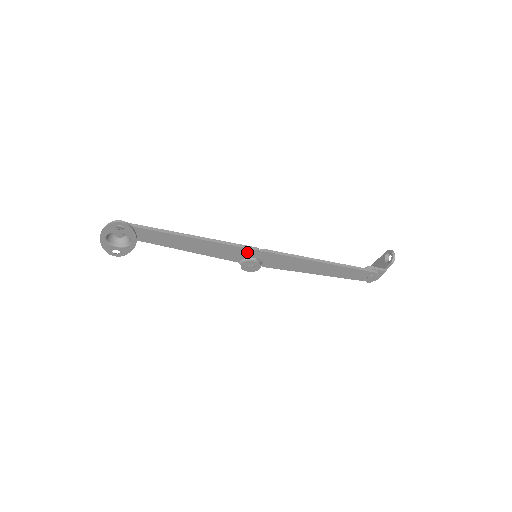
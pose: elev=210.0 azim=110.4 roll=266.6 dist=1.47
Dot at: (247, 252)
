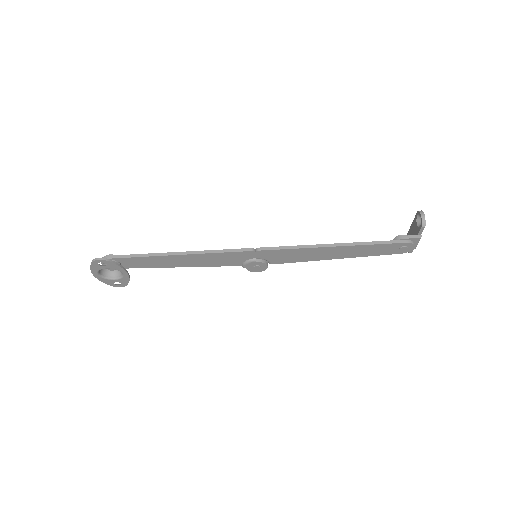
Dot at: (243, 255)
